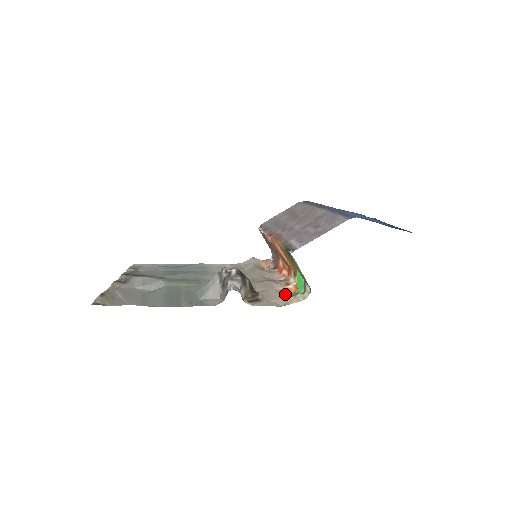
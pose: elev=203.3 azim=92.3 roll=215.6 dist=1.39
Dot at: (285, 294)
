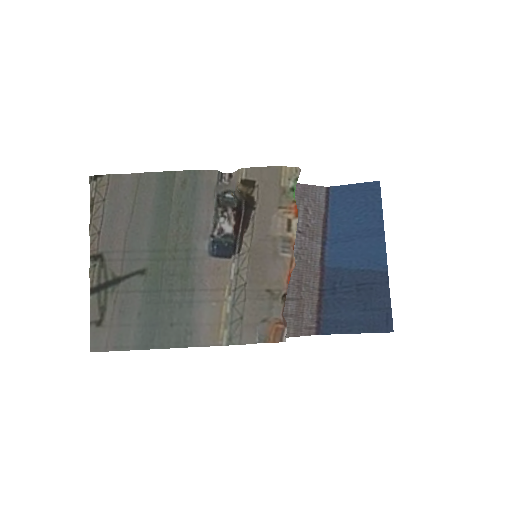
Dot at: (282, 198)
